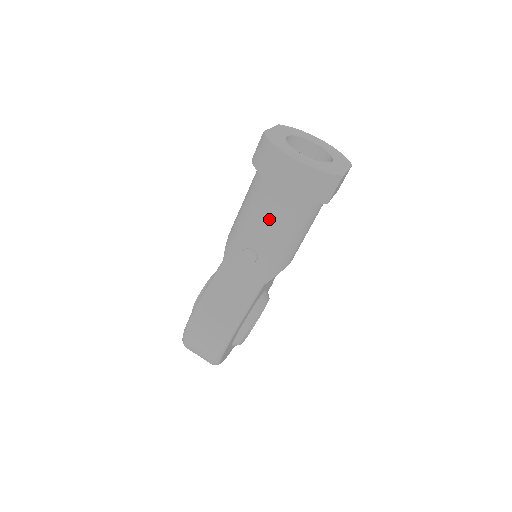
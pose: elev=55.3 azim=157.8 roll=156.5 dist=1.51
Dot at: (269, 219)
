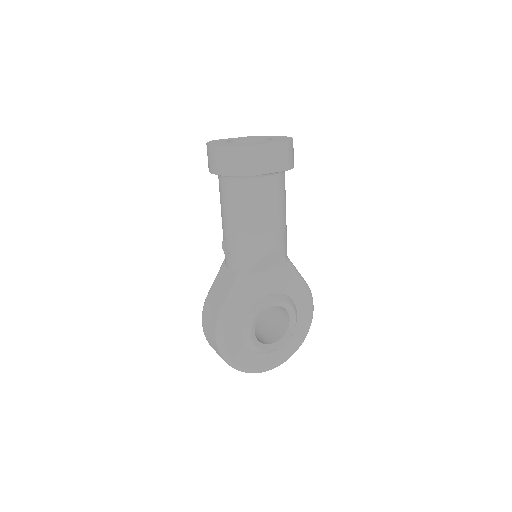
Dot at: (224, 207)
